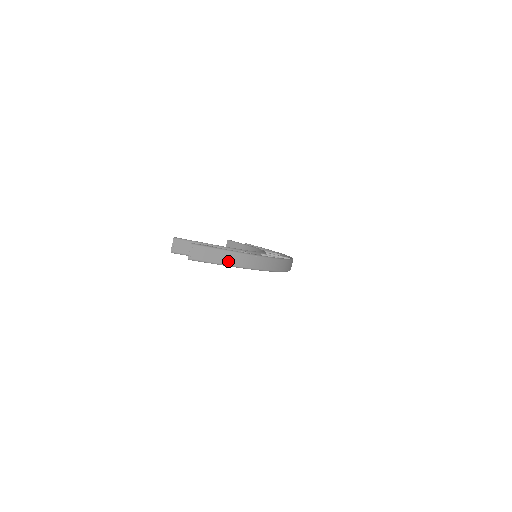
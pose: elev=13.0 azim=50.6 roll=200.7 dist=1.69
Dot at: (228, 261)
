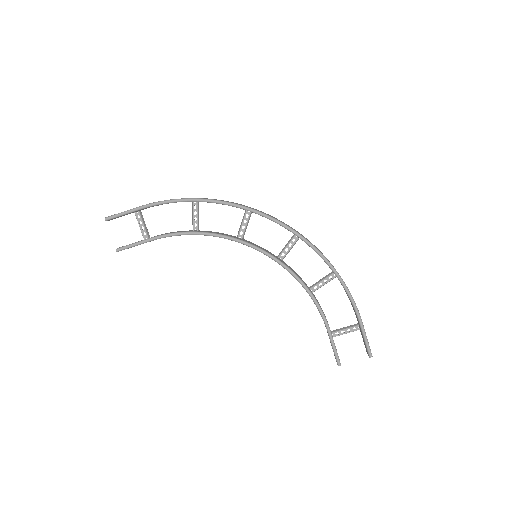
Dot at: (141, 206)
